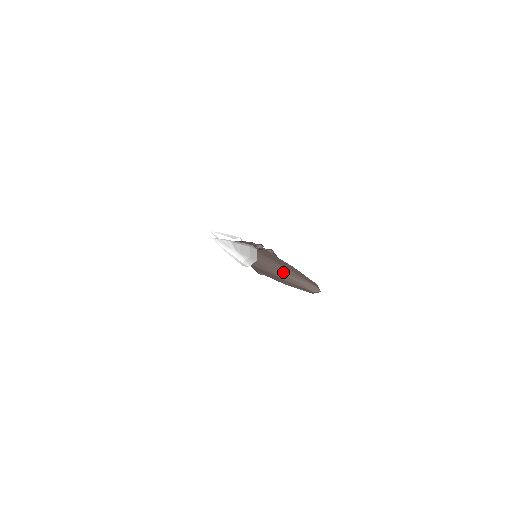
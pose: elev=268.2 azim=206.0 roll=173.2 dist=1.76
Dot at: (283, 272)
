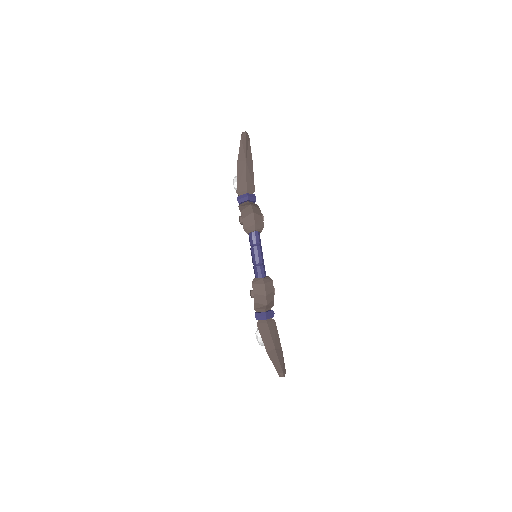
Dot at: occluded
